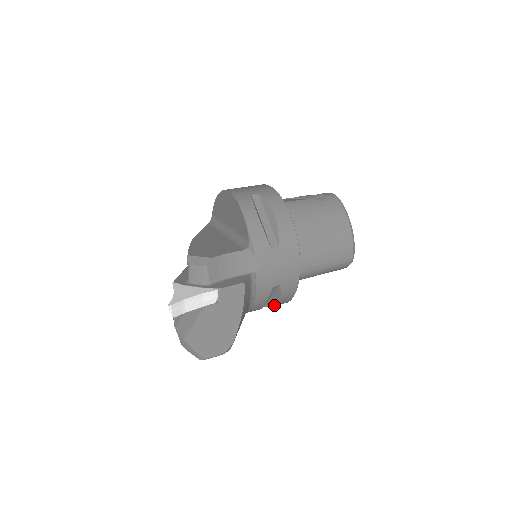
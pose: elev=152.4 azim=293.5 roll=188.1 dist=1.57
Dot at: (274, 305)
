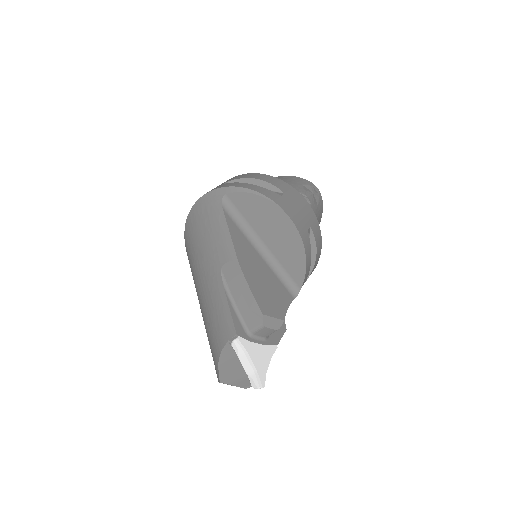
Dot at: occluded
